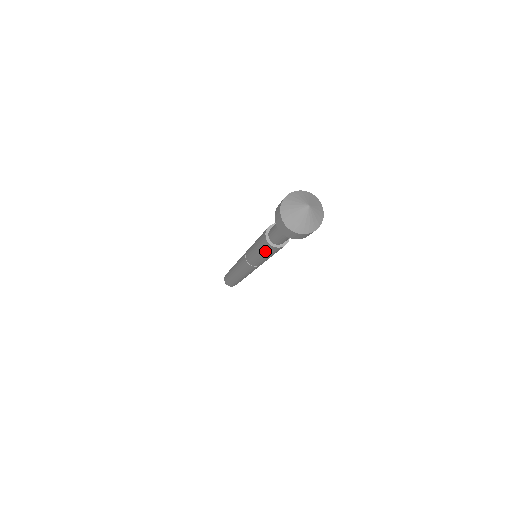
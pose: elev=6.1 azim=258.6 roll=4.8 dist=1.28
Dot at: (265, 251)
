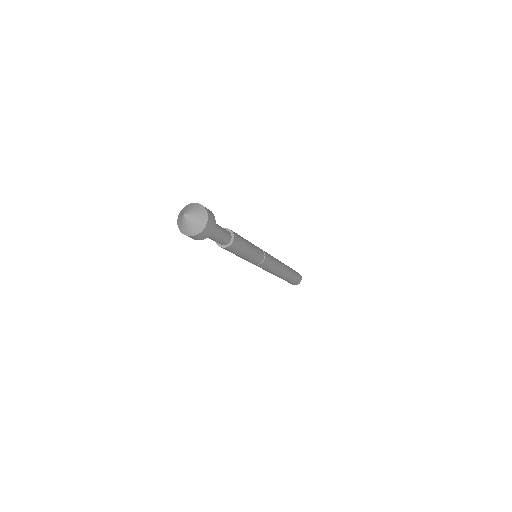
Dot at: occluded
